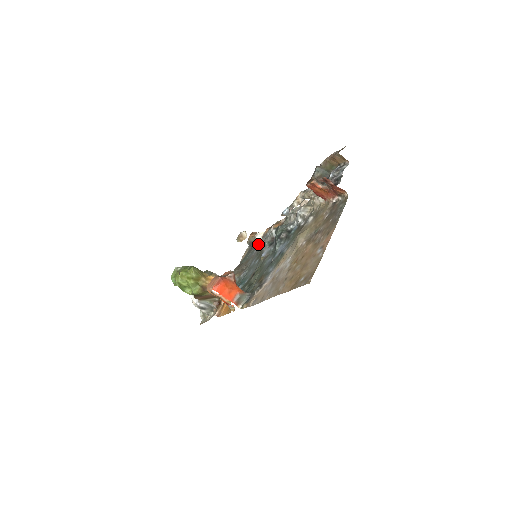
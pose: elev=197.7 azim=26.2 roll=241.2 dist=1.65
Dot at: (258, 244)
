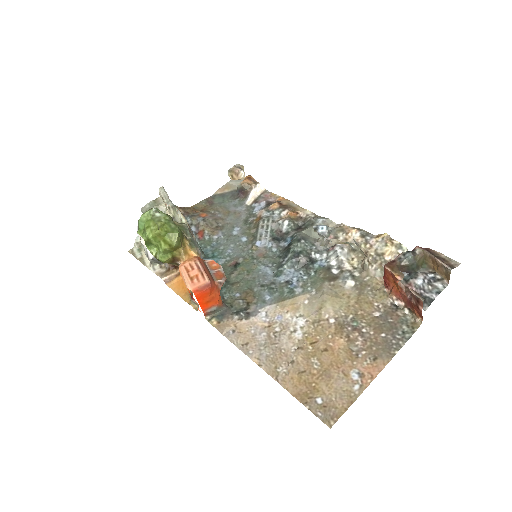
Dot at: (251, 202)
